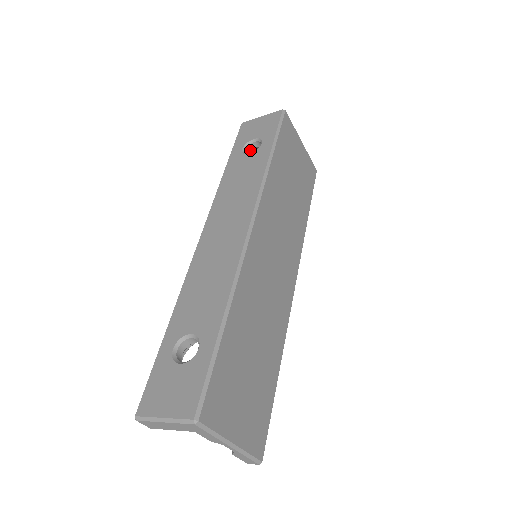
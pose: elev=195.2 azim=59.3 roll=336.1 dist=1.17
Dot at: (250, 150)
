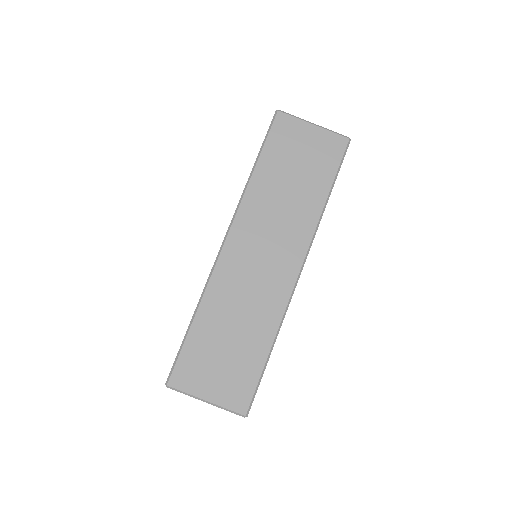
Dot at: occluded
